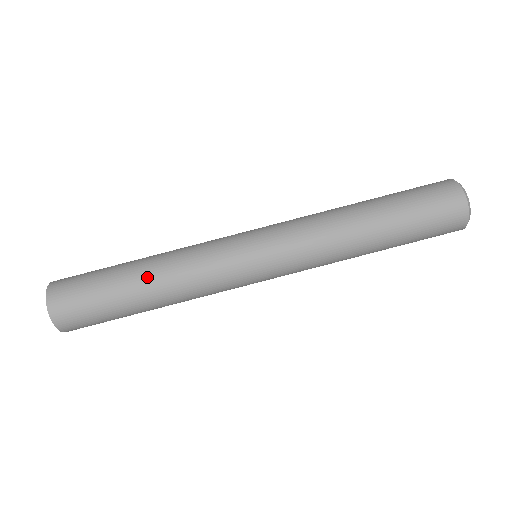
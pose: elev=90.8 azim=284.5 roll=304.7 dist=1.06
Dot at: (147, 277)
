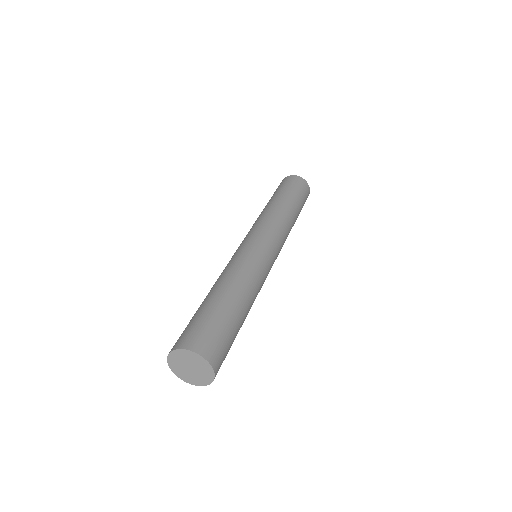
Dot at: (221, 287)
